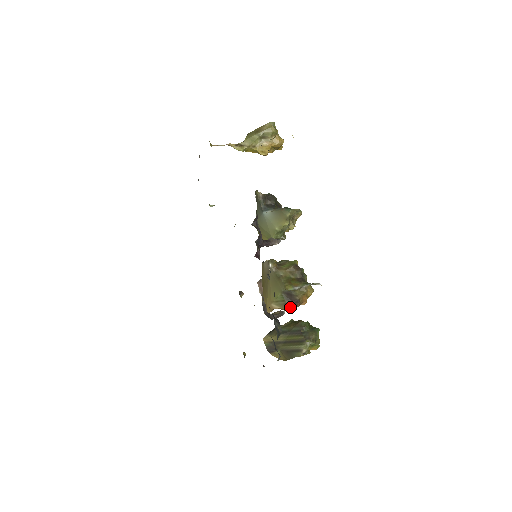
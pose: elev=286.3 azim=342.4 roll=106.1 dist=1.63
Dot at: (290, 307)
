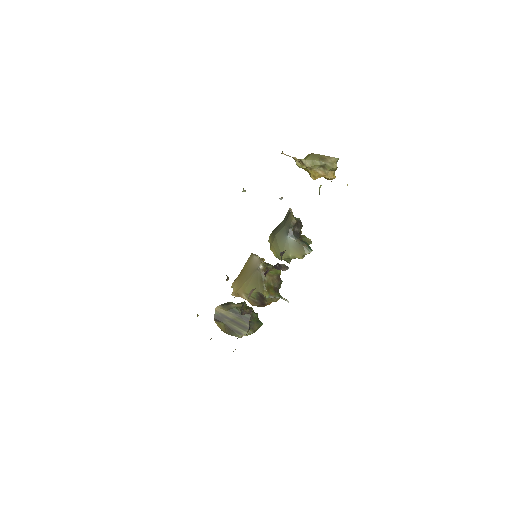
Dot at: (256, 305)
